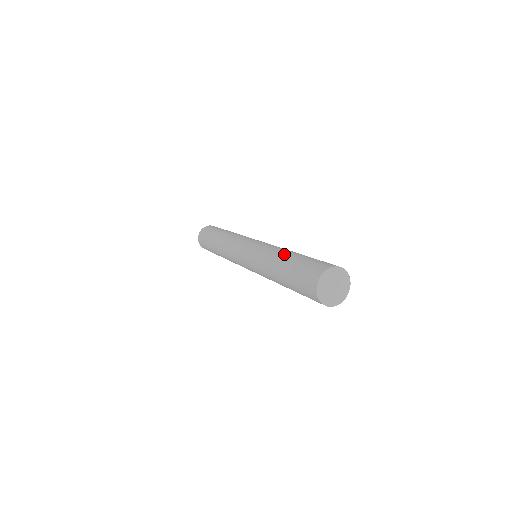
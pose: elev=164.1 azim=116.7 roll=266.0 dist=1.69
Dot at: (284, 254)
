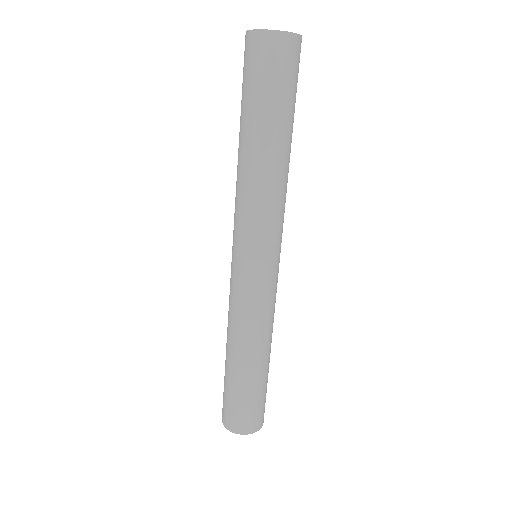
Dot at: occluded
